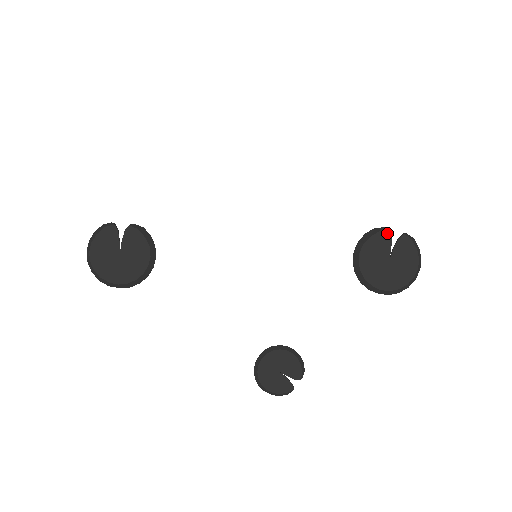
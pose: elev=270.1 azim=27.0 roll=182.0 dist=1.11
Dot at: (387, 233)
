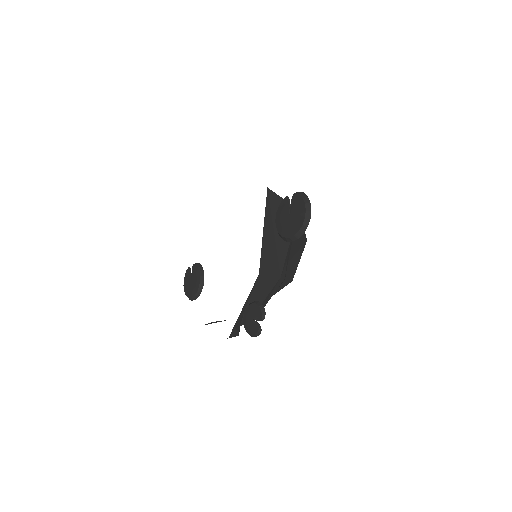
Dot at: (285, 199)
